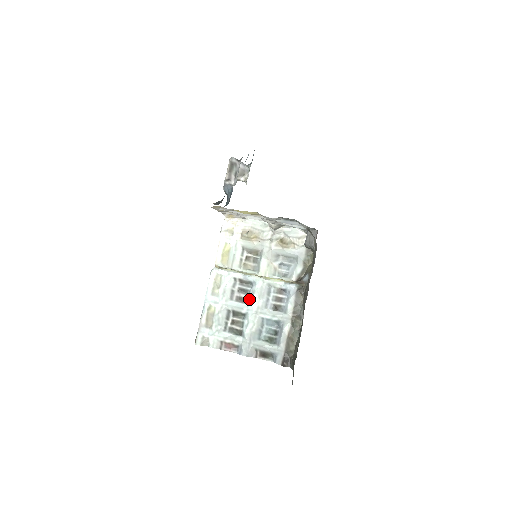
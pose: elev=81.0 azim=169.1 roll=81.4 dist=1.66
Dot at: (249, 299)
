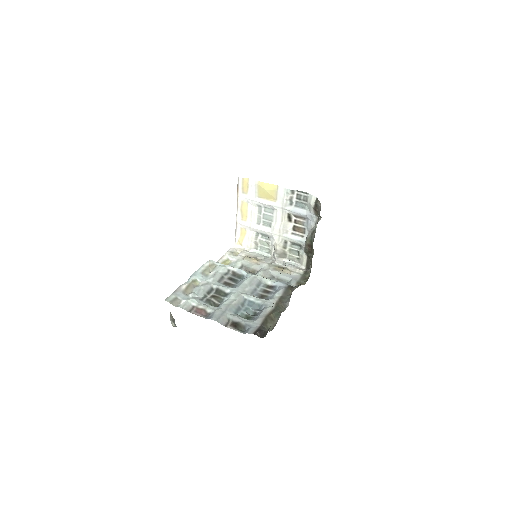
Dot at: (237, 285)
